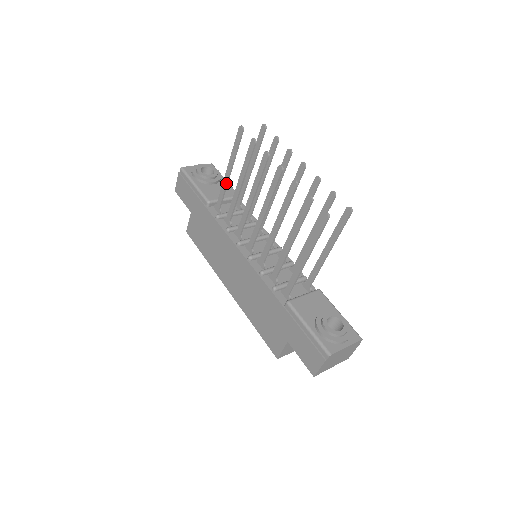
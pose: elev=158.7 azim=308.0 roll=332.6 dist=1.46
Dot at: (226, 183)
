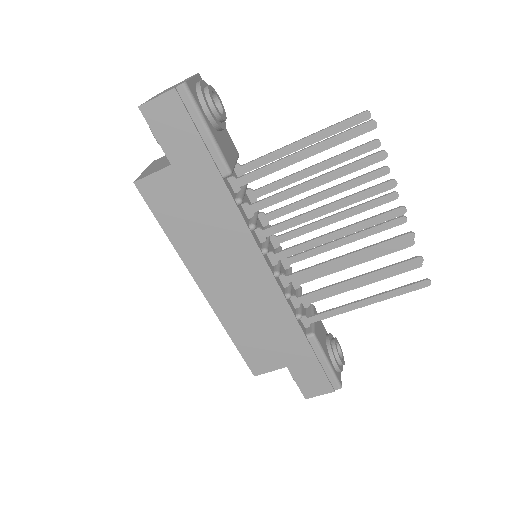
Dot at: (284, 167)
